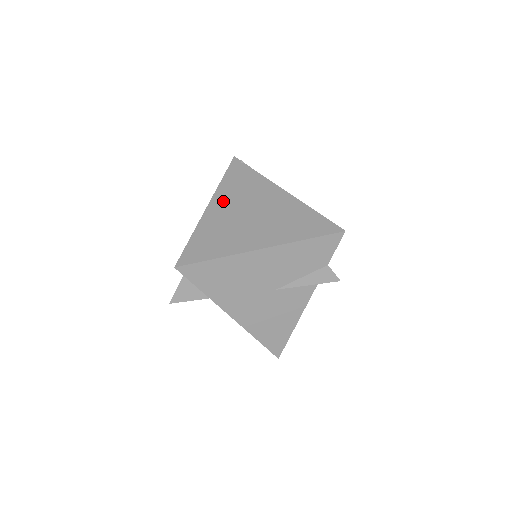
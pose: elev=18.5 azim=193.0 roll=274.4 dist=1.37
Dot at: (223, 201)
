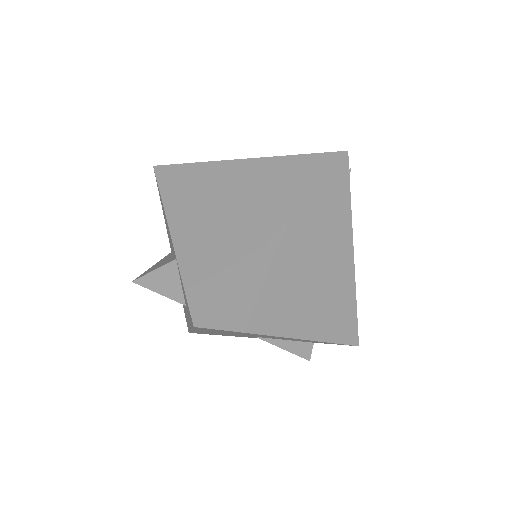
Dot at: (296, 235)
